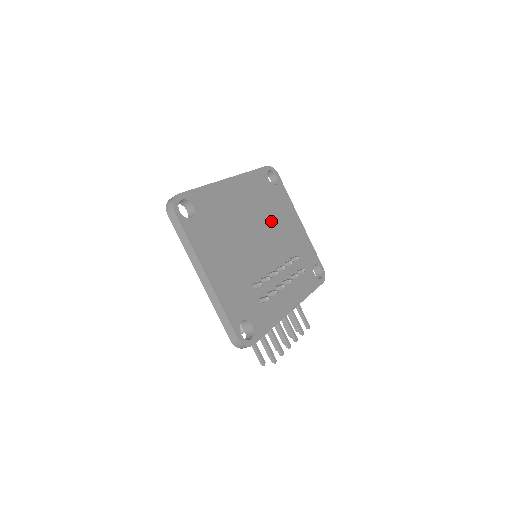
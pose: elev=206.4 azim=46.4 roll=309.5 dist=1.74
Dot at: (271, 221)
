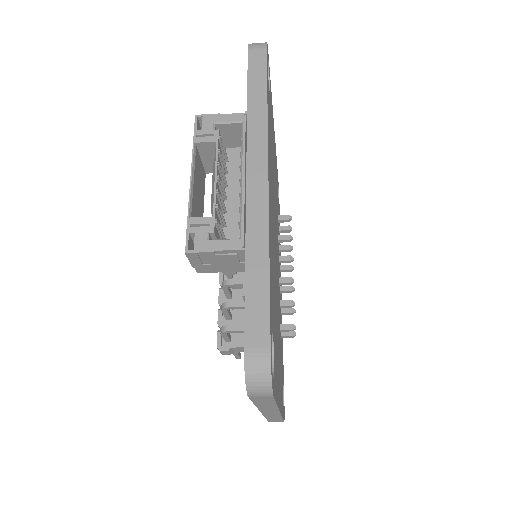
Dot at: (274, 184)
